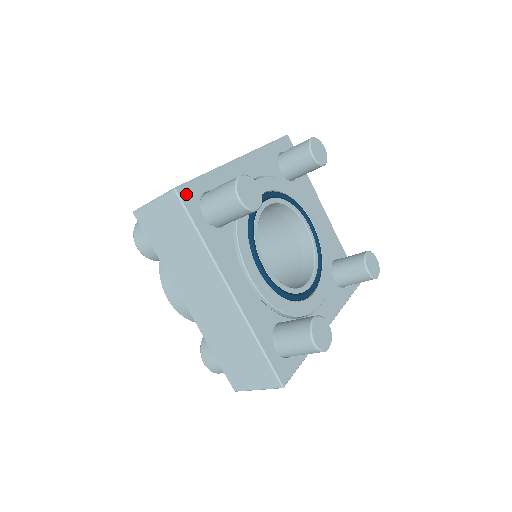
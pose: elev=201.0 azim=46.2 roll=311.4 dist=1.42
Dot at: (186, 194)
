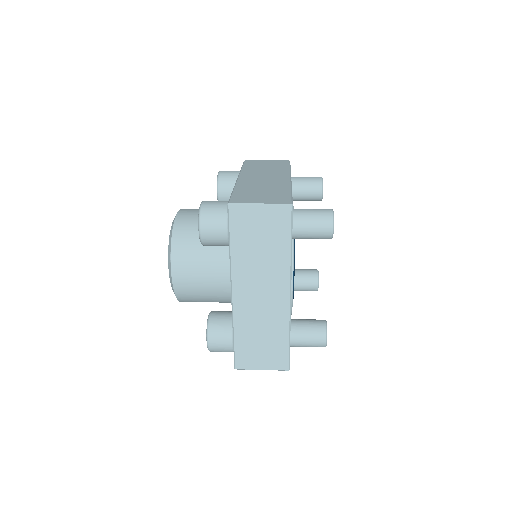
Dot at: occluded
